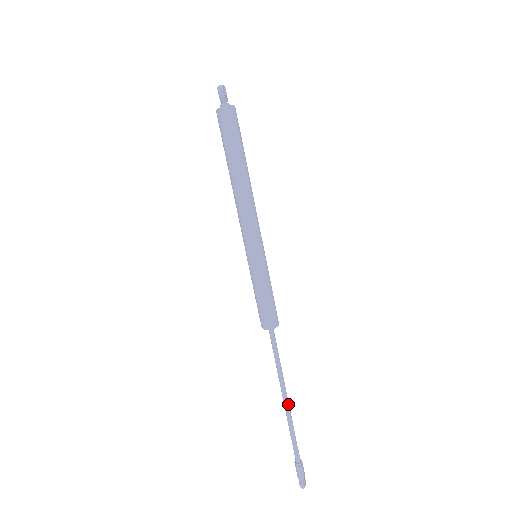
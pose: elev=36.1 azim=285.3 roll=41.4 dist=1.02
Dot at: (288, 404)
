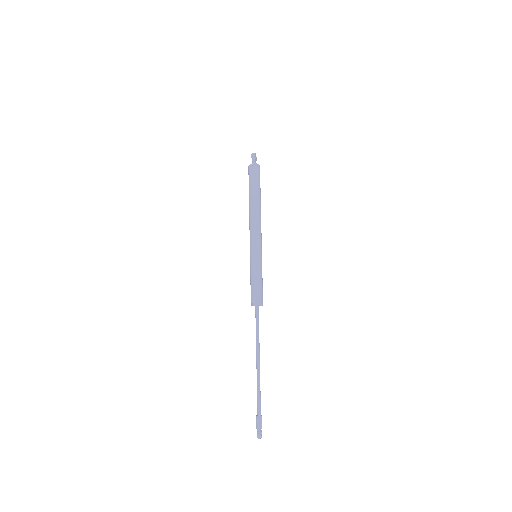
Dot at: (259, 366)
